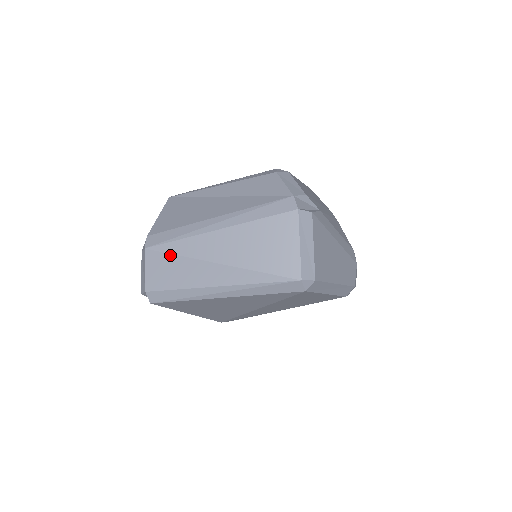
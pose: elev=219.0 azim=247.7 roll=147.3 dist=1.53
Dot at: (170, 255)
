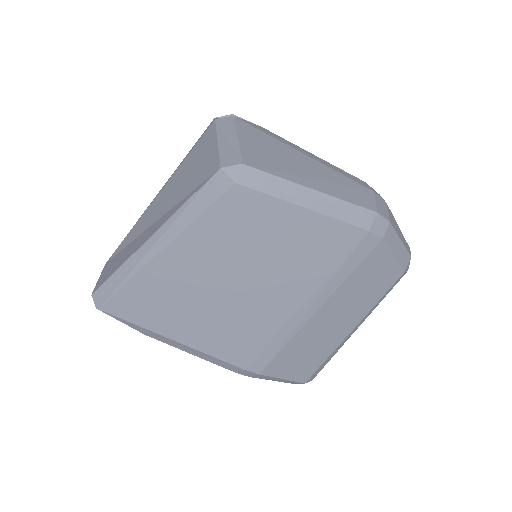
Dot at: (121, 251)
